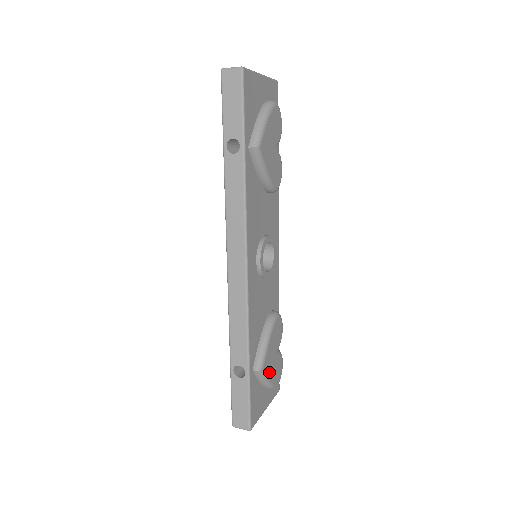
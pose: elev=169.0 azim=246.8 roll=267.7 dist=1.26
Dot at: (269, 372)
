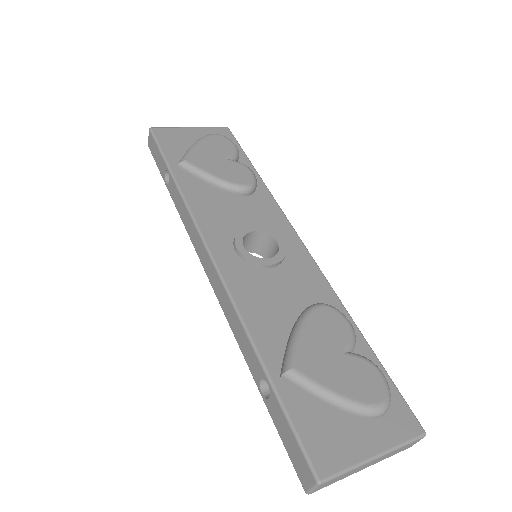
Dot at: (324, 378)
